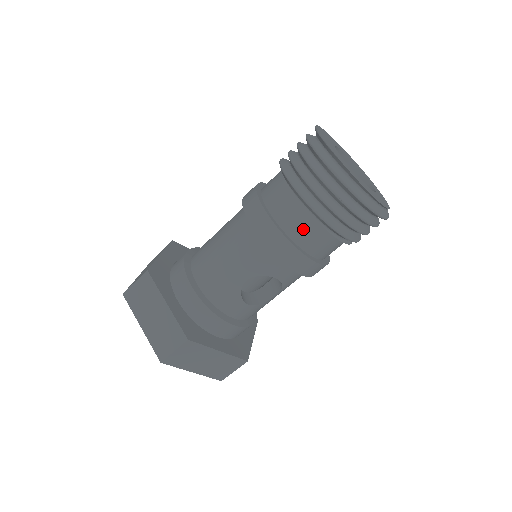
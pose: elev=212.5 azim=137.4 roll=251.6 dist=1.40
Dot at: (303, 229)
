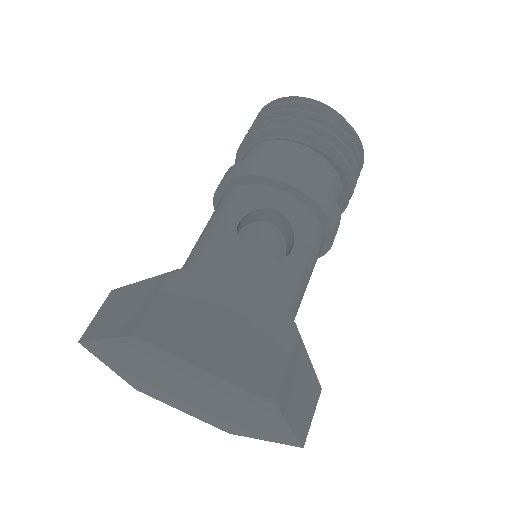
Dot at: (272, 152)
